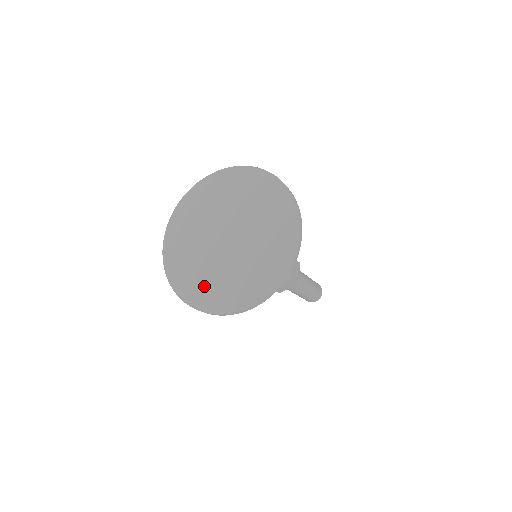
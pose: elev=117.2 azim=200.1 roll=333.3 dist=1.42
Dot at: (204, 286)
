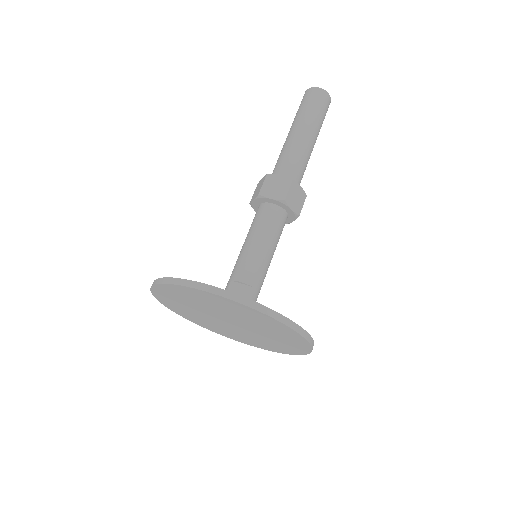
Dot at: (249, 341)
